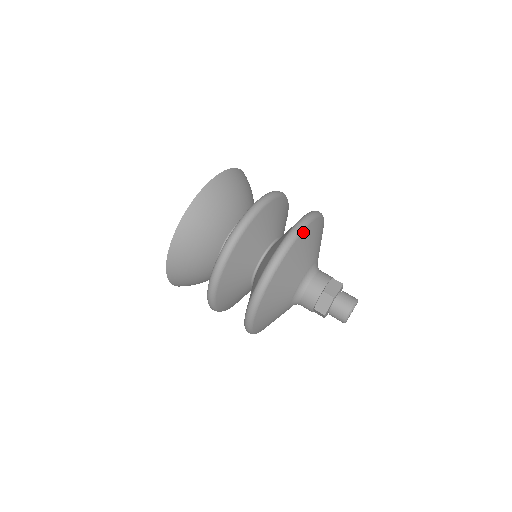
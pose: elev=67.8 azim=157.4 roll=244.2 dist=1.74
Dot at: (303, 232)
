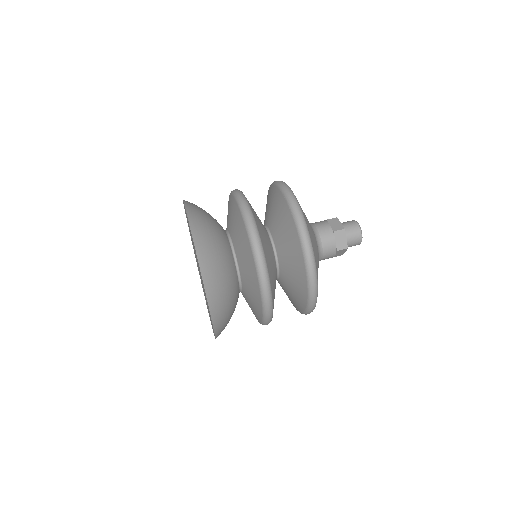
Dot at: (294, 195)
